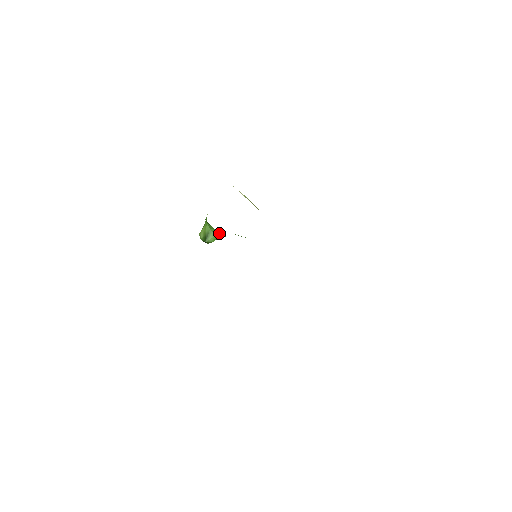
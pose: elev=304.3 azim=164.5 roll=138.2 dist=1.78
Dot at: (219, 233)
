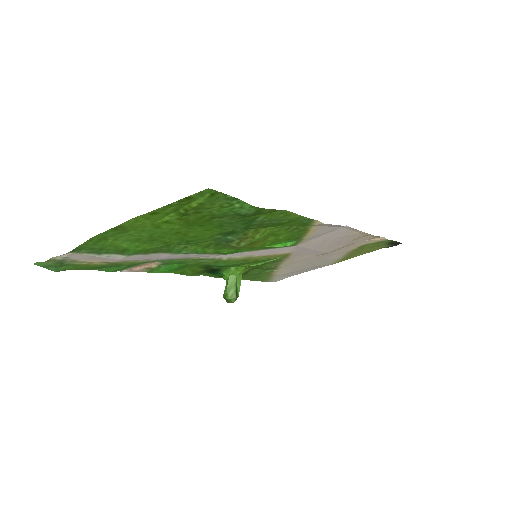
Dot at: (223, 273)
